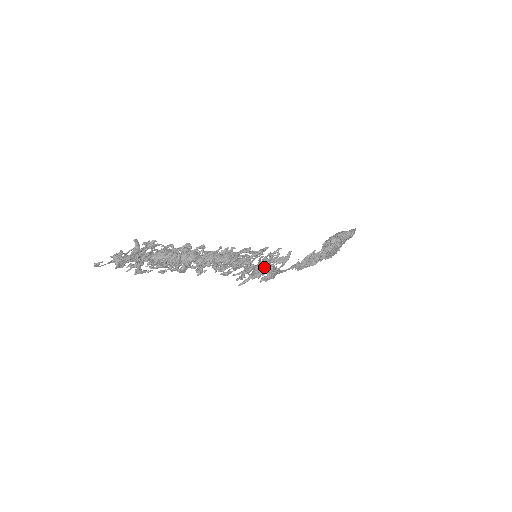
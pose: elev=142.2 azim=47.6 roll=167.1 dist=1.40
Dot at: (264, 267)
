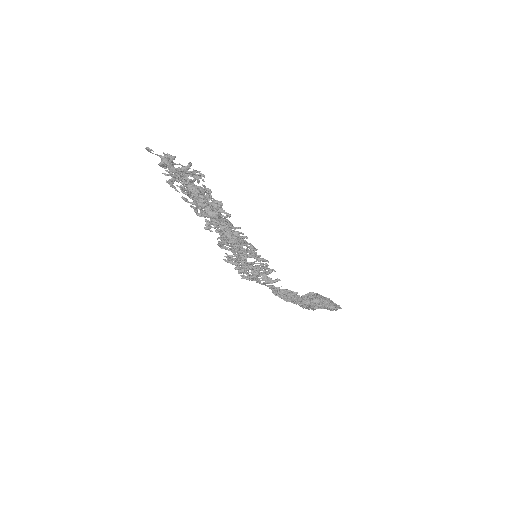
Dot at: occluded
